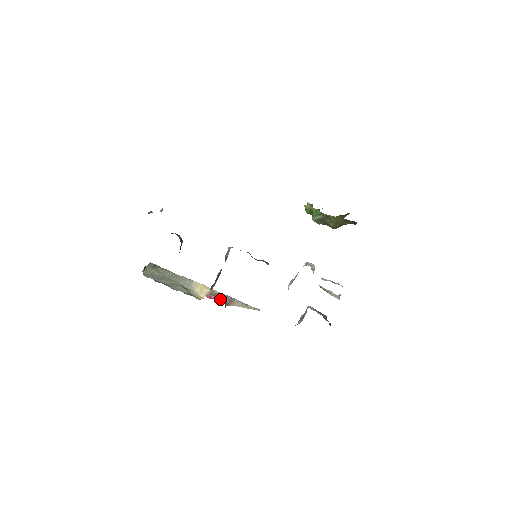
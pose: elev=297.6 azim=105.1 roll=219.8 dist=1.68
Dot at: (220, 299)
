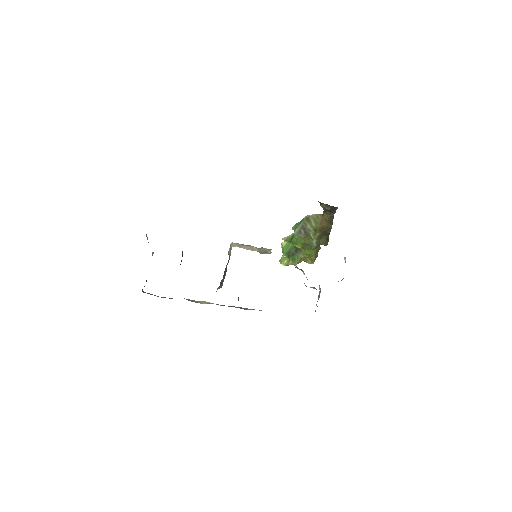
Dot at: (229, 306)
